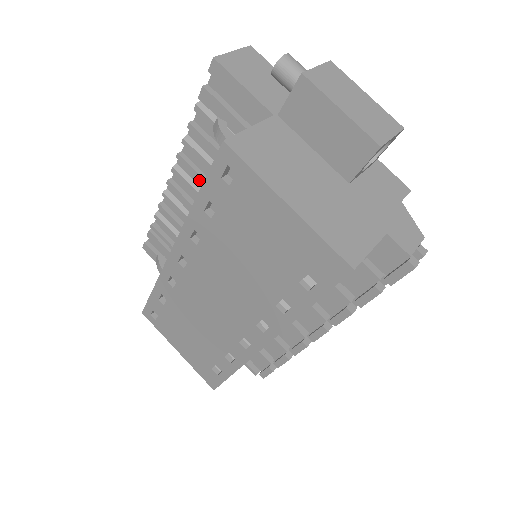
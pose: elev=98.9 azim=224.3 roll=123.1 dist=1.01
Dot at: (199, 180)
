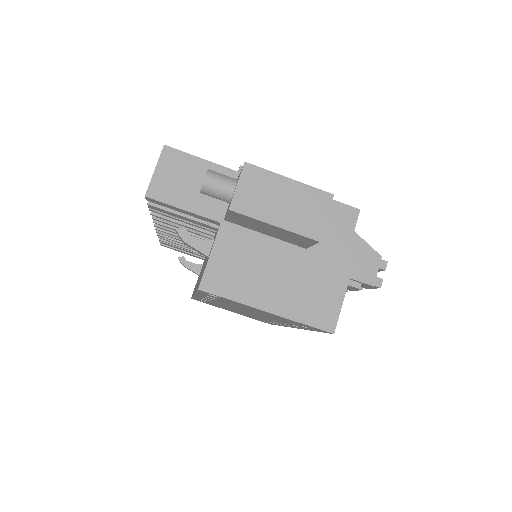
Dot at: occluded
